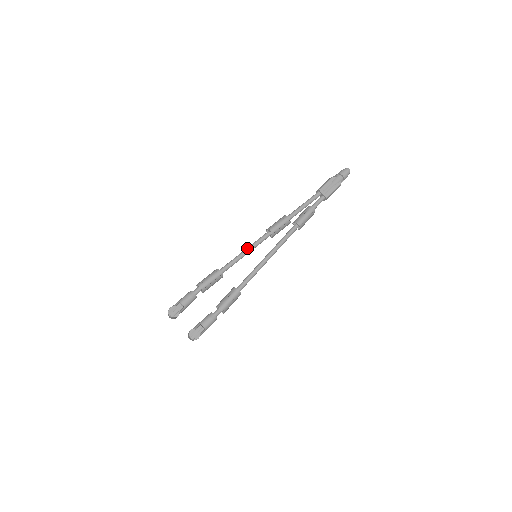
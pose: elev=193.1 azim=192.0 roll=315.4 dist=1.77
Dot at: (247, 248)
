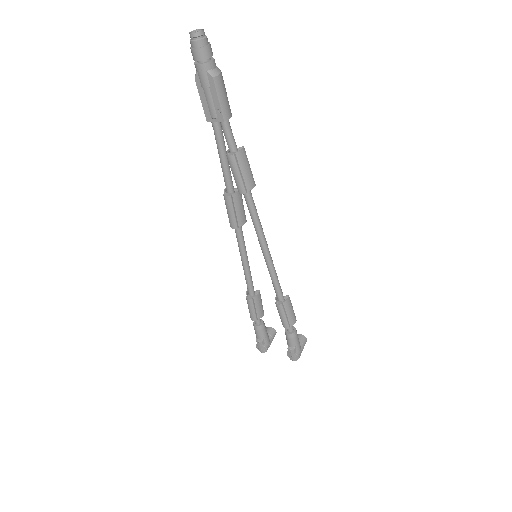
Dot at: occluded
